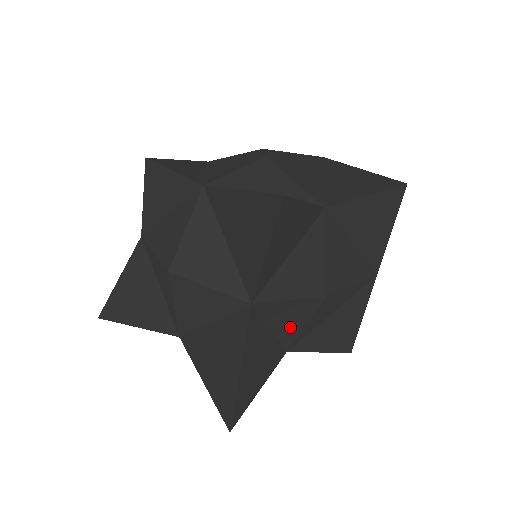
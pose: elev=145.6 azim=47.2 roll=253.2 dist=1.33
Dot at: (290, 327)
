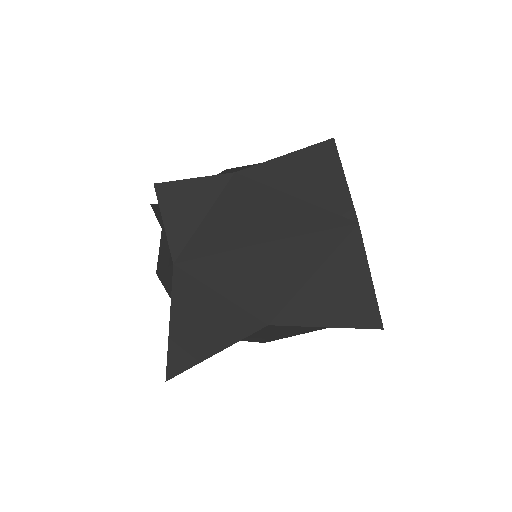
Dot at: occluded
